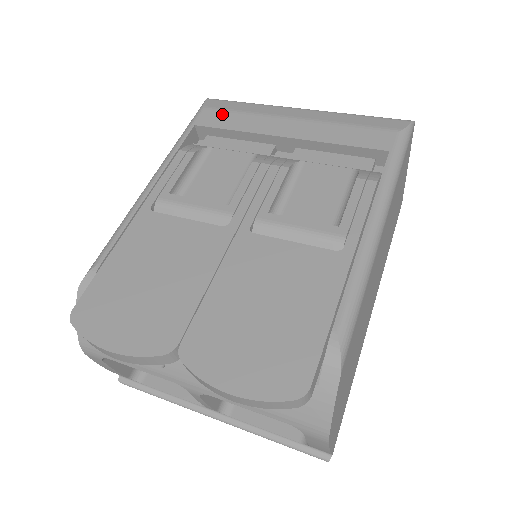
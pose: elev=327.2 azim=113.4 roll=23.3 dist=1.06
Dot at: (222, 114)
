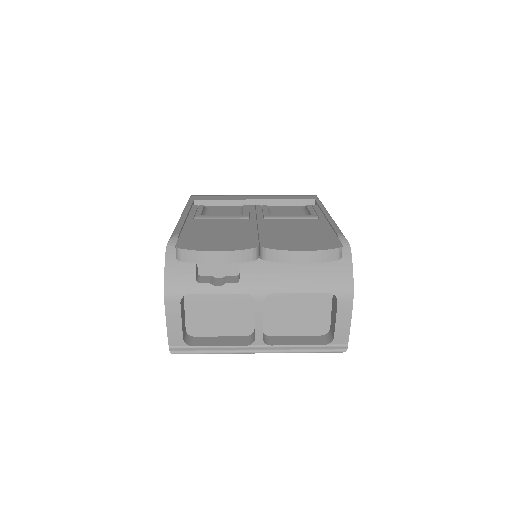
Dot at: (209, 196)
